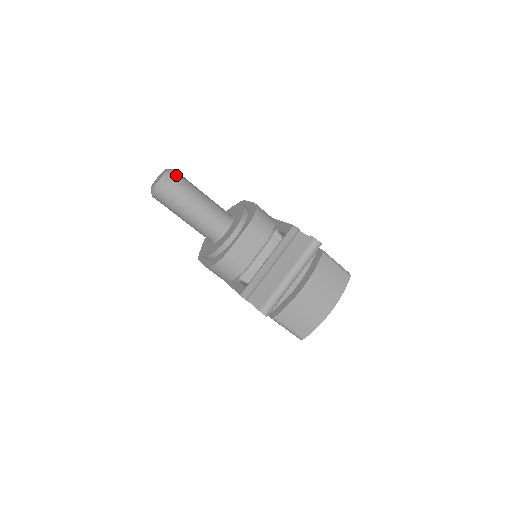
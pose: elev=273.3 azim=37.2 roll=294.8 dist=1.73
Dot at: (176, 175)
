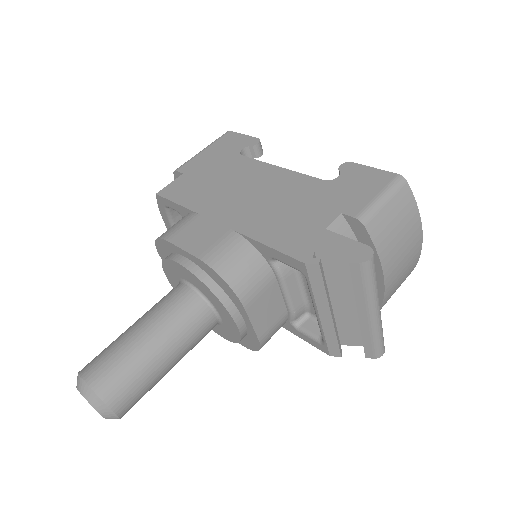
Dot at: (103, 389)
